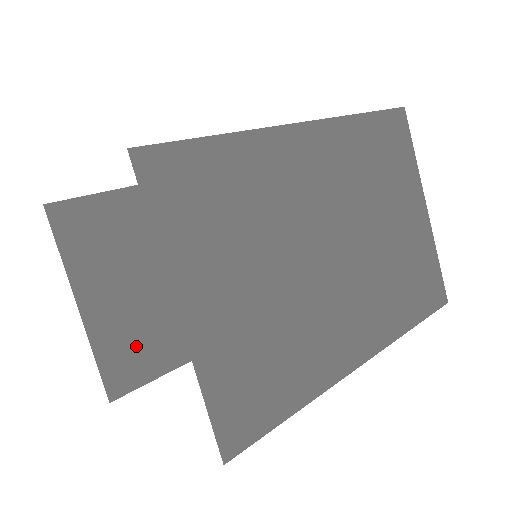
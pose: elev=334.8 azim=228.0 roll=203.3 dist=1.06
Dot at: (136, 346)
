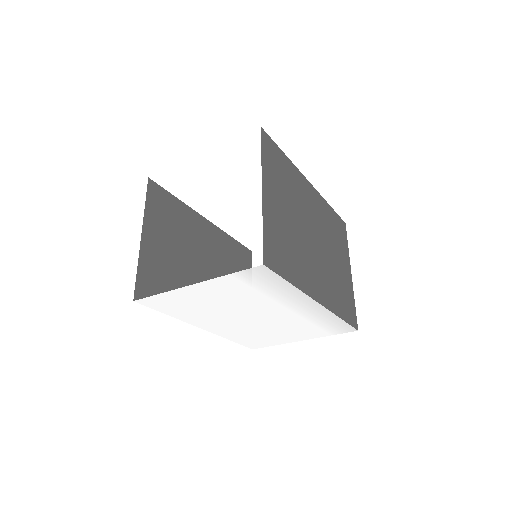
Dot at: (158, 283)
